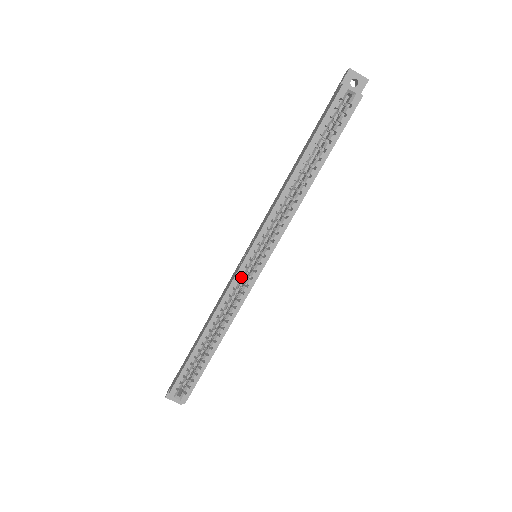
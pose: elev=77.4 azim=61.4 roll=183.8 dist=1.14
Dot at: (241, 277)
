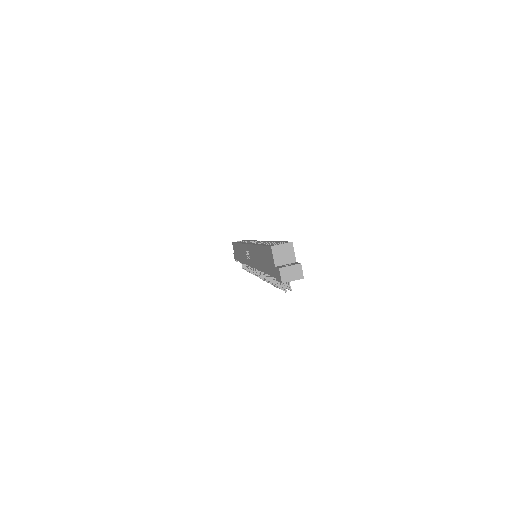
Dot at: occluded
